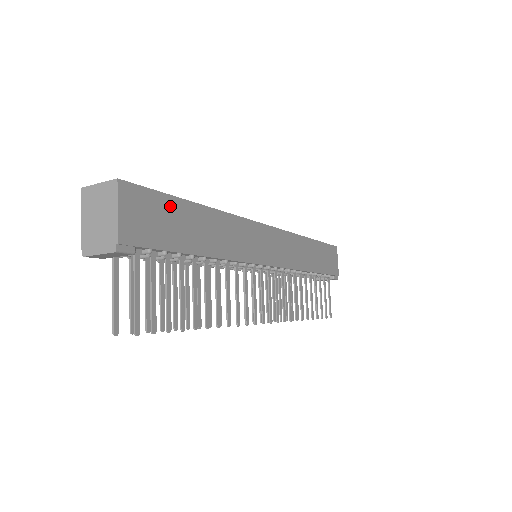
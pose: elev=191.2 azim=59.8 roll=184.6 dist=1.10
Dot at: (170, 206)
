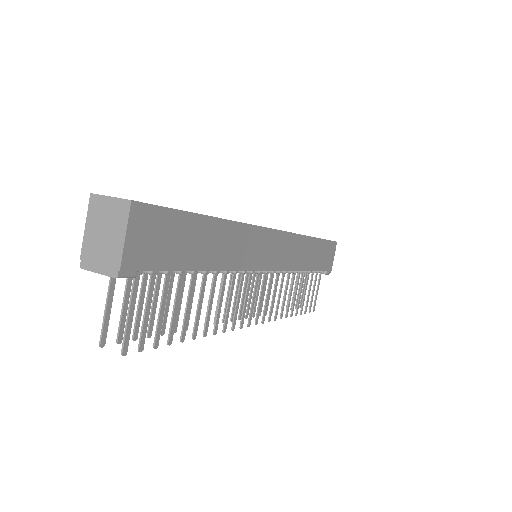
Dot at: (181, 223)
